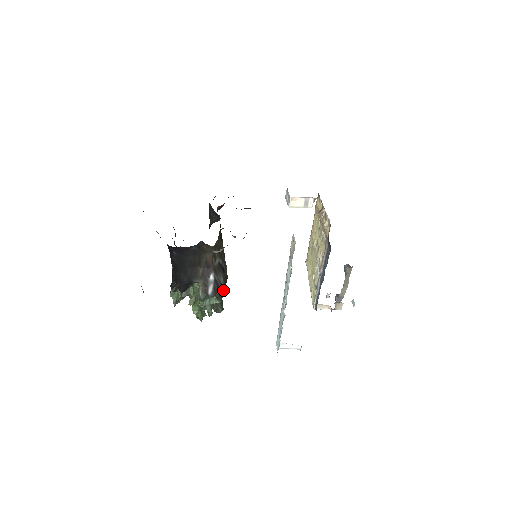
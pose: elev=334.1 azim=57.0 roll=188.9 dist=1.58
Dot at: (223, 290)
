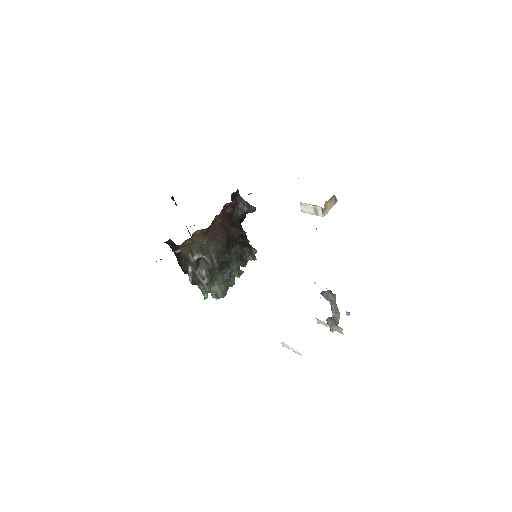
Dot at: (204, 282)
